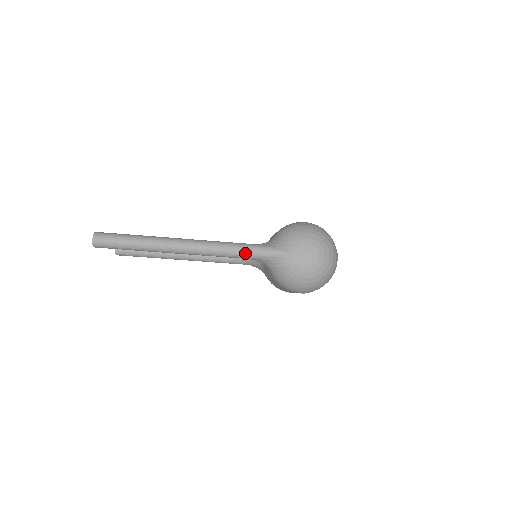
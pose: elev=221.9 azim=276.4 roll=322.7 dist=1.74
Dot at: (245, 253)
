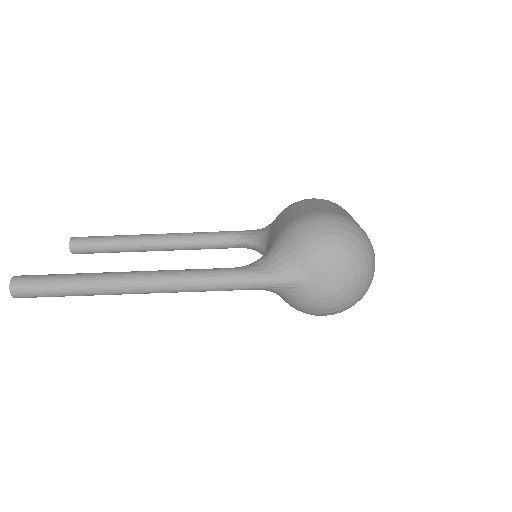
Dot at: (232, 287)
